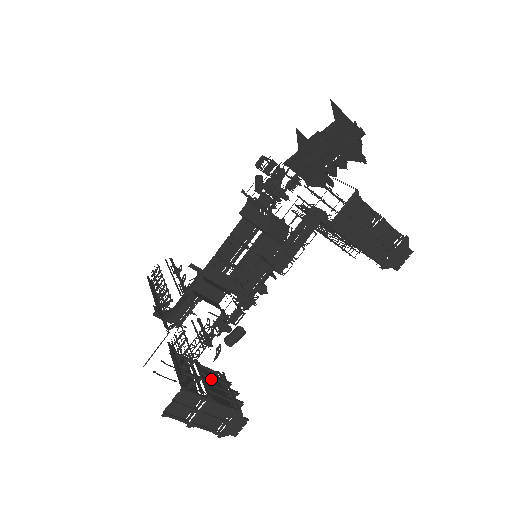
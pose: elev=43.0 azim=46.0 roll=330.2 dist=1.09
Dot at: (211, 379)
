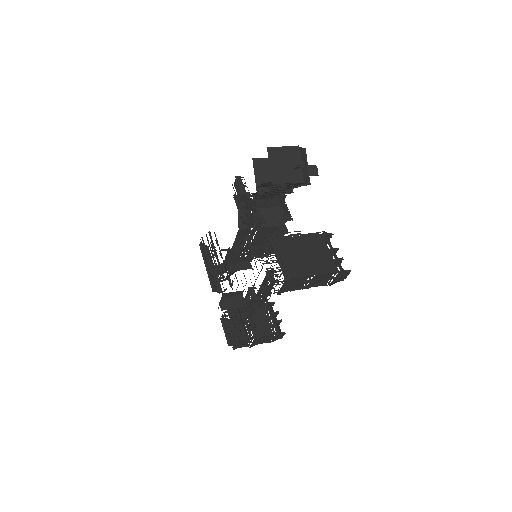
Dot at: (258, 314)
